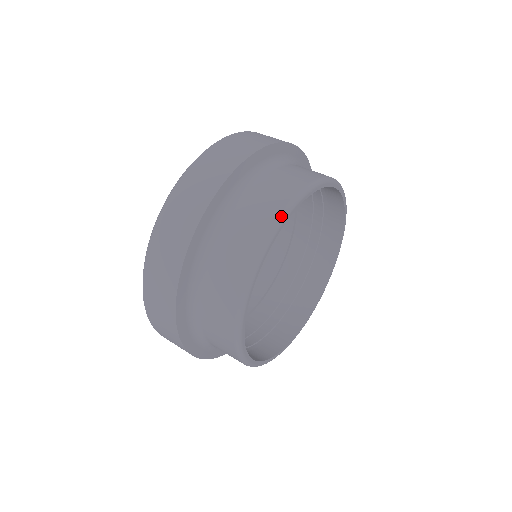
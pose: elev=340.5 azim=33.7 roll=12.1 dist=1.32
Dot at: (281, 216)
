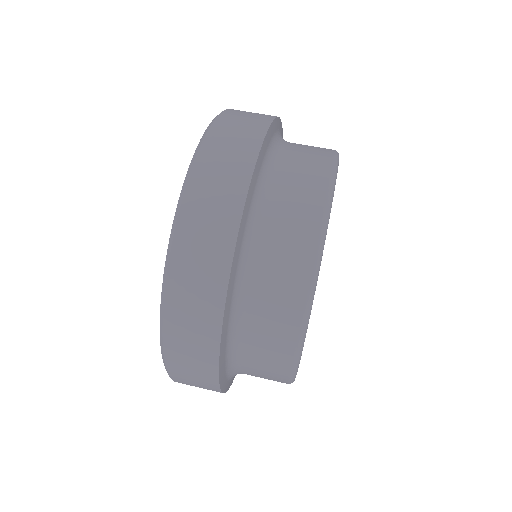
Dot at: (332, 179)
